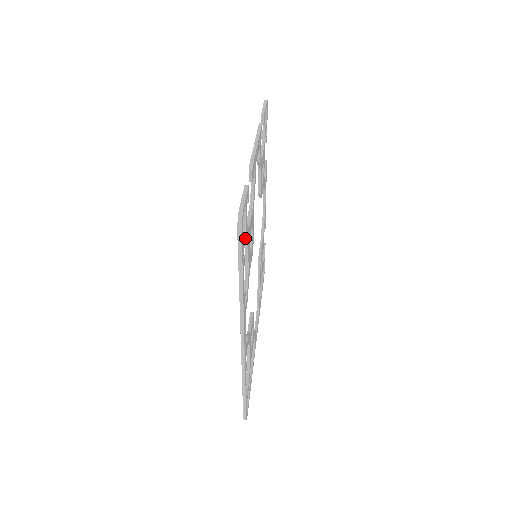
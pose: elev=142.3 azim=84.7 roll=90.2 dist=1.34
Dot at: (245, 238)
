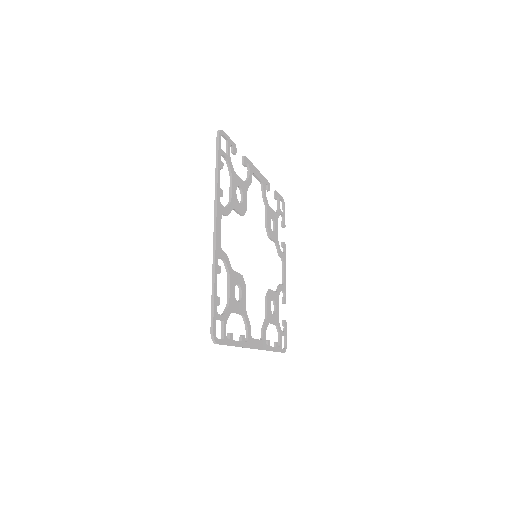
Dot at: (226, 158)
